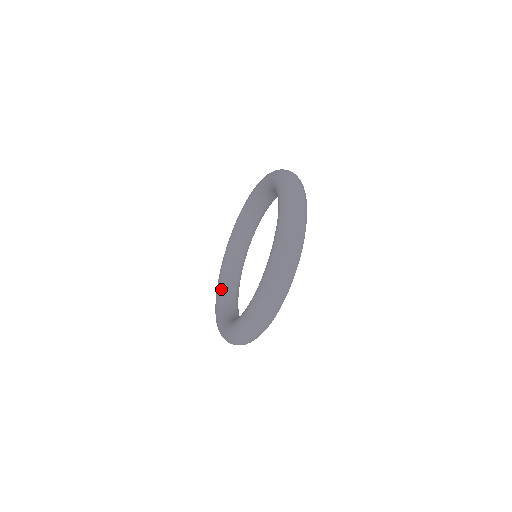
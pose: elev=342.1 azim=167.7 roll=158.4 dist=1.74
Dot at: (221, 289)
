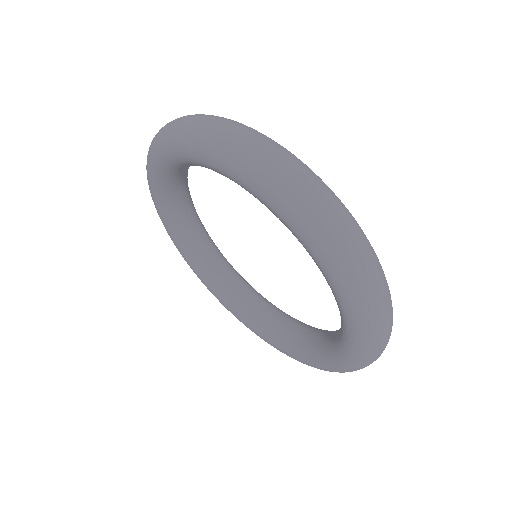
Dot at: (196, 264)
